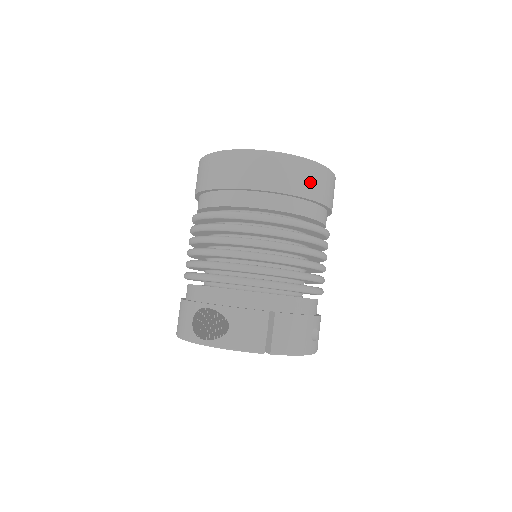
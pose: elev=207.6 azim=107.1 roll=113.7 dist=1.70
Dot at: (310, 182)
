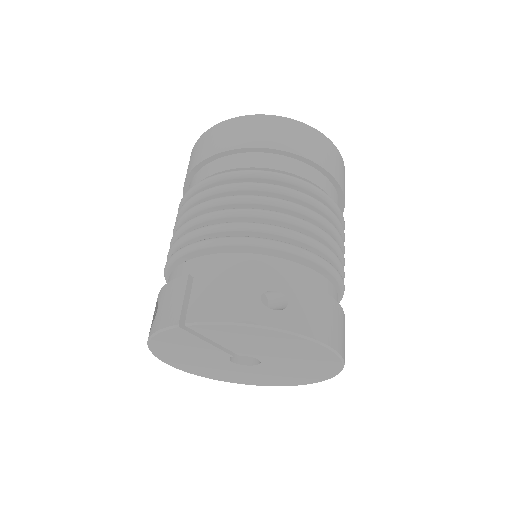
Dot at: (245, 133)
